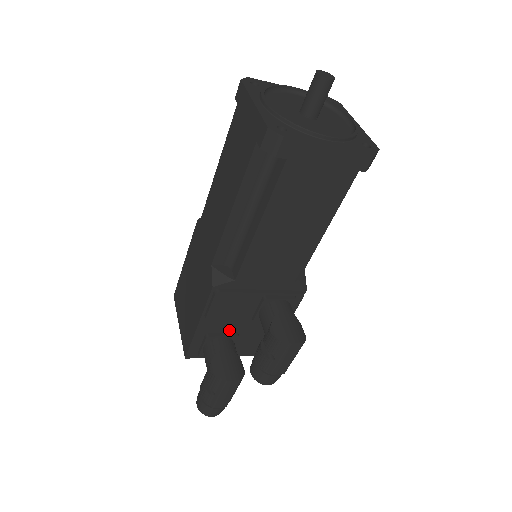
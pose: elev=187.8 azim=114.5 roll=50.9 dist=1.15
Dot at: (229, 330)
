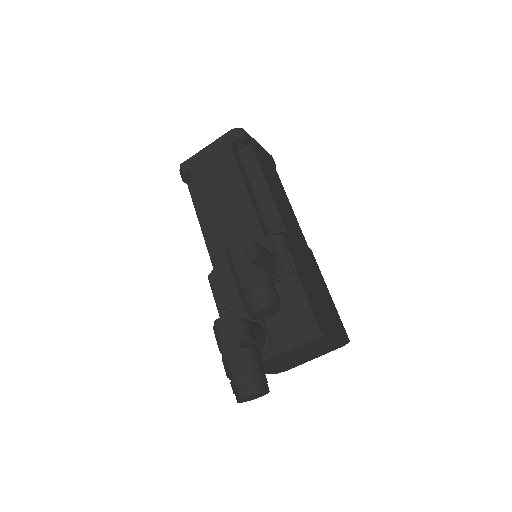
Dot at: occluded
